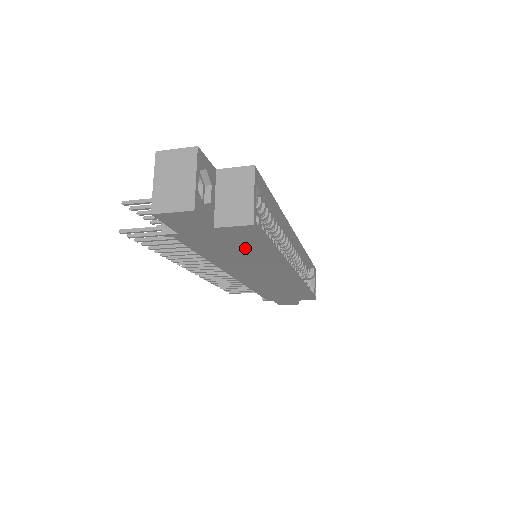
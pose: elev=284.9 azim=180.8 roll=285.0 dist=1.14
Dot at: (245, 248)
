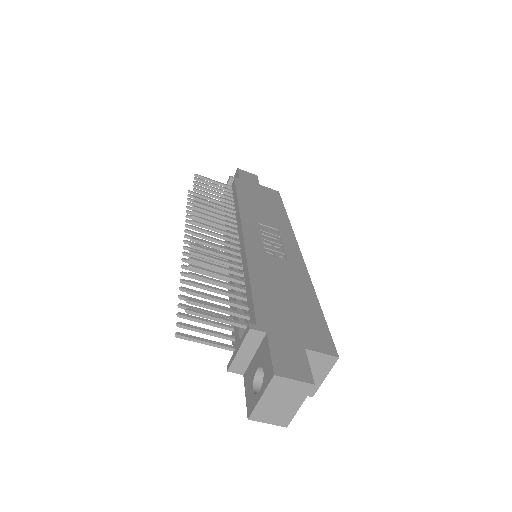
Dot at: occluded
